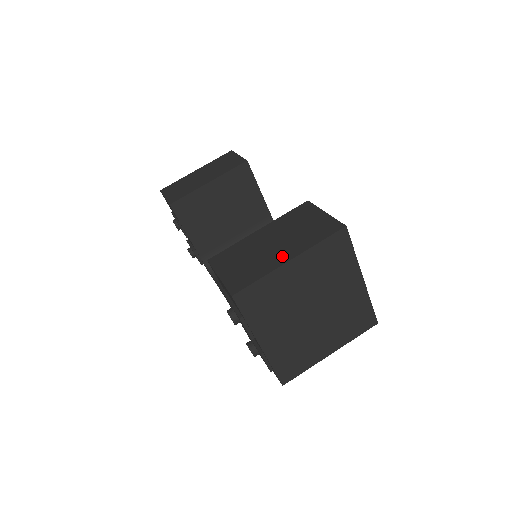
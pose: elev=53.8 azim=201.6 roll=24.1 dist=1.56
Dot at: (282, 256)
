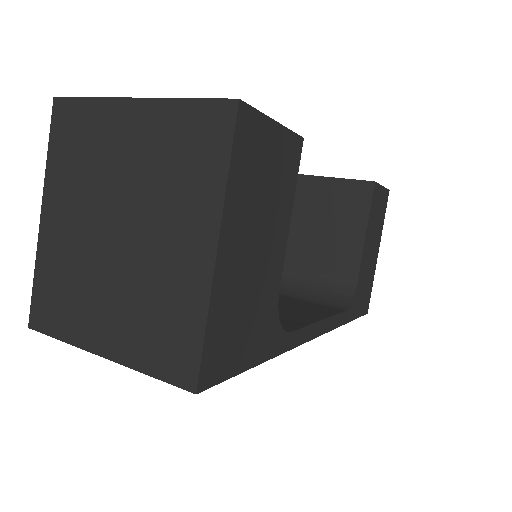
Dot at: occluded
